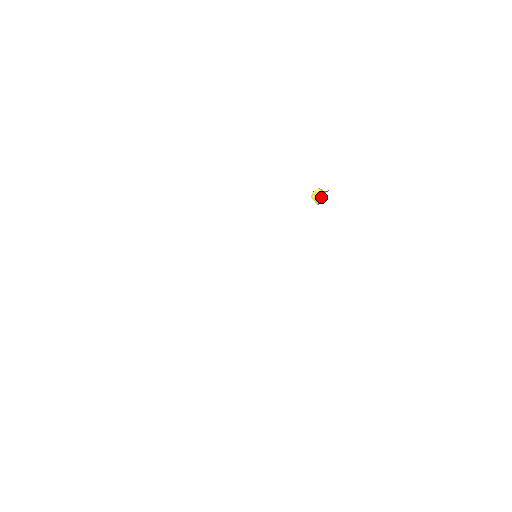
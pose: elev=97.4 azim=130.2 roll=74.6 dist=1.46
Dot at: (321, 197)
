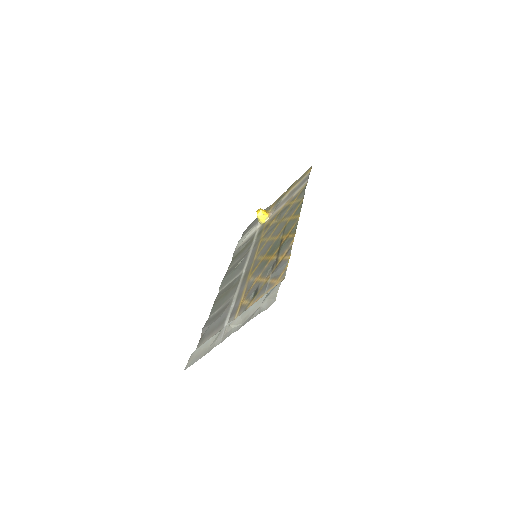
Dot at: (271, 213)
